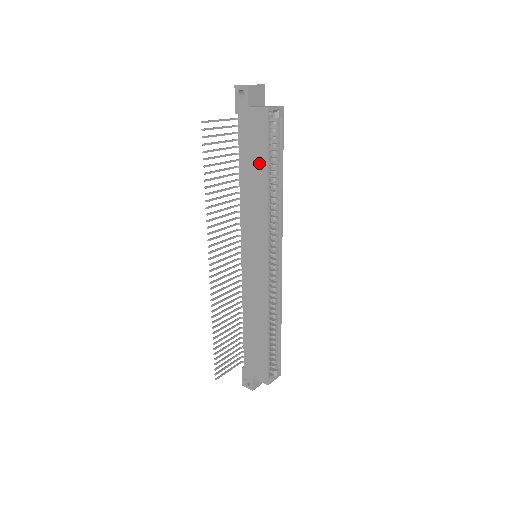
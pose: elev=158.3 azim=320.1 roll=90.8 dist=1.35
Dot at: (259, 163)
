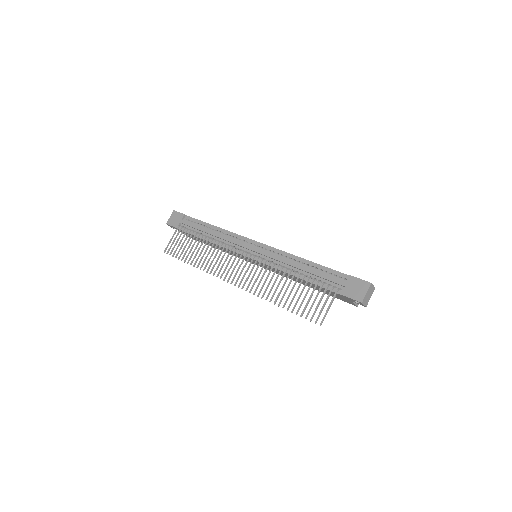
Dot at: occluded
